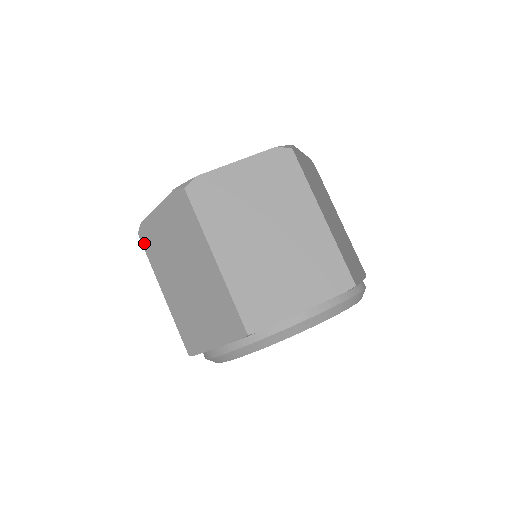
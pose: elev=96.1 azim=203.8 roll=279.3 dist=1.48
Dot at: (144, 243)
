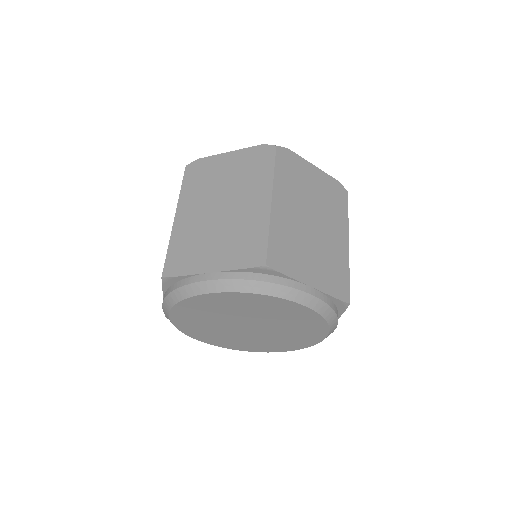
Dot at: (188, 174)
